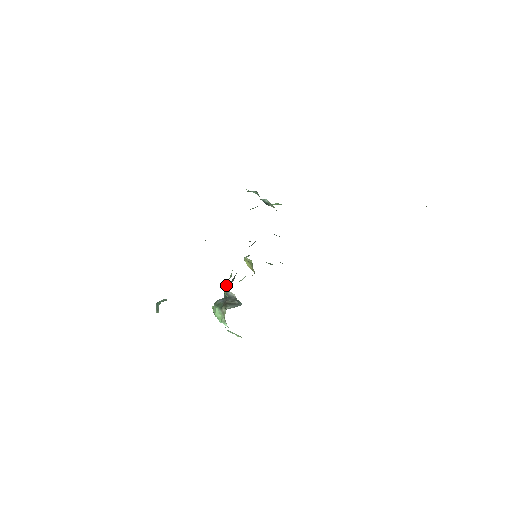
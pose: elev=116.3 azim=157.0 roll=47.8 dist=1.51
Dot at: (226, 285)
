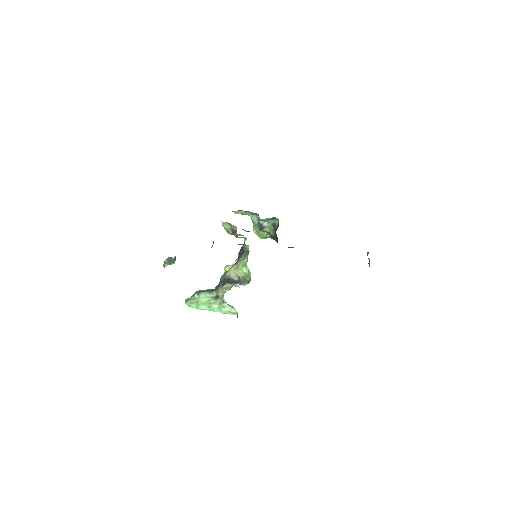
Dot at: (247, 258)
